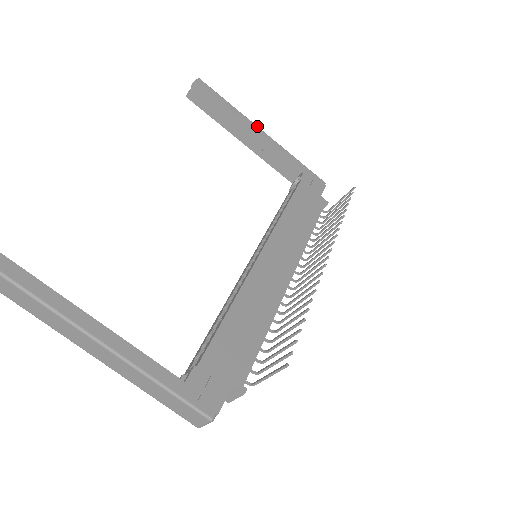
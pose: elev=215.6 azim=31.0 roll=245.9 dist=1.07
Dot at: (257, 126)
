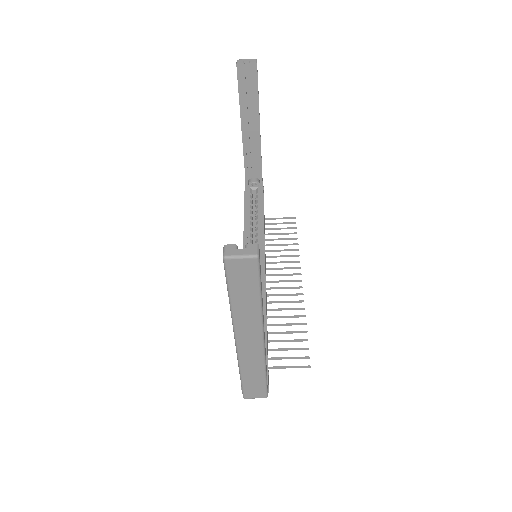
Dot at: occluded
